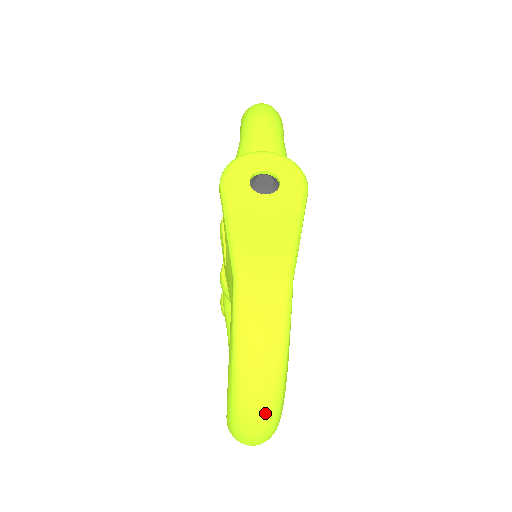
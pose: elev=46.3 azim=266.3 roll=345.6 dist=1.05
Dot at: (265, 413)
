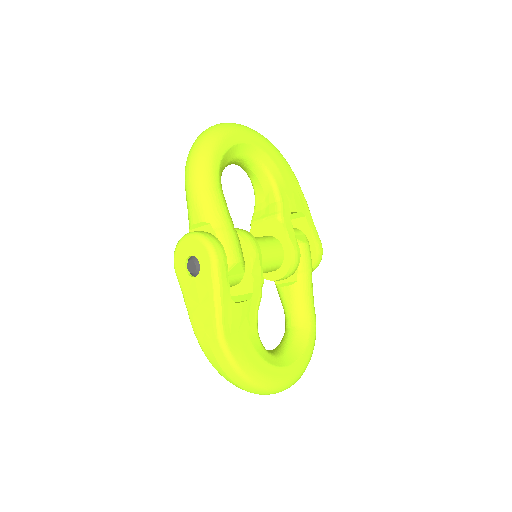
Dot at: (260, 393)
